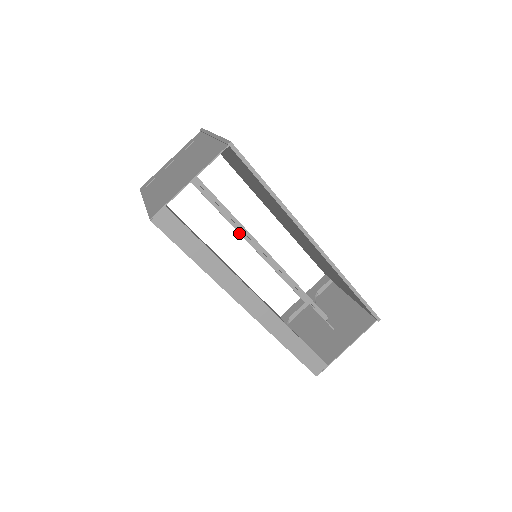
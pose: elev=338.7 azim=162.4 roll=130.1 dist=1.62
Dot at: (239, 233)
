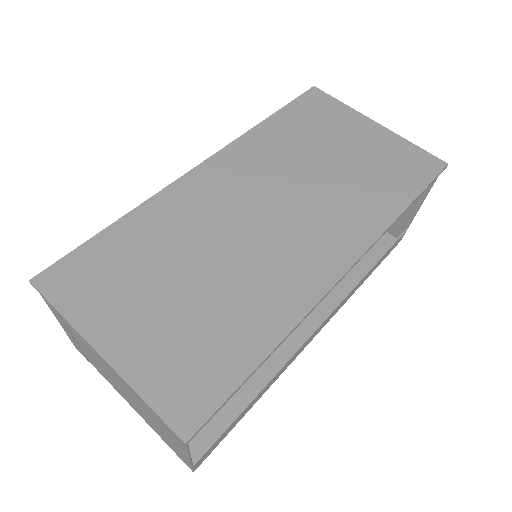
Dot at: occluded
